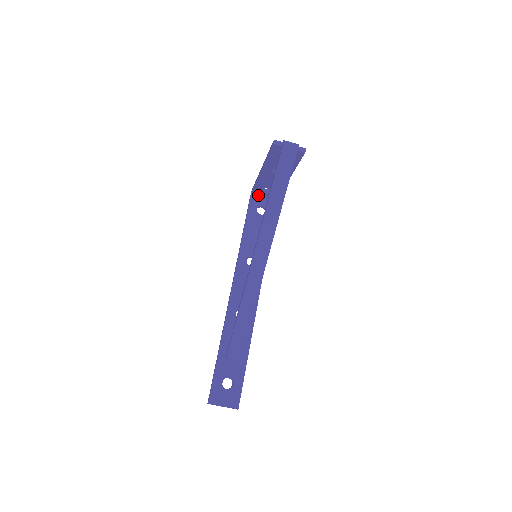
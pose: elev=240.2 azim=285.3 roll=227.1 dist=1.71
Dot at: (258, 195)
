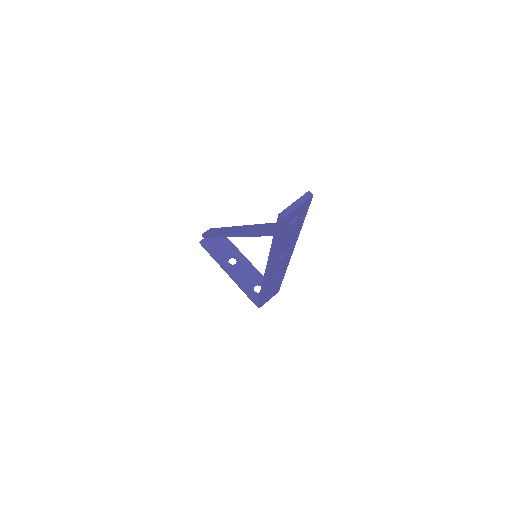
Dot at: occluded
